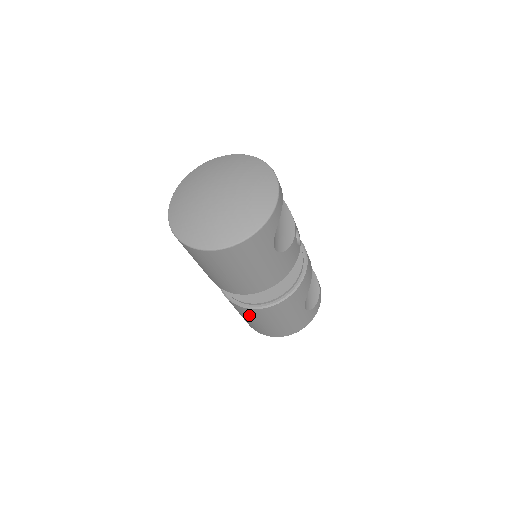
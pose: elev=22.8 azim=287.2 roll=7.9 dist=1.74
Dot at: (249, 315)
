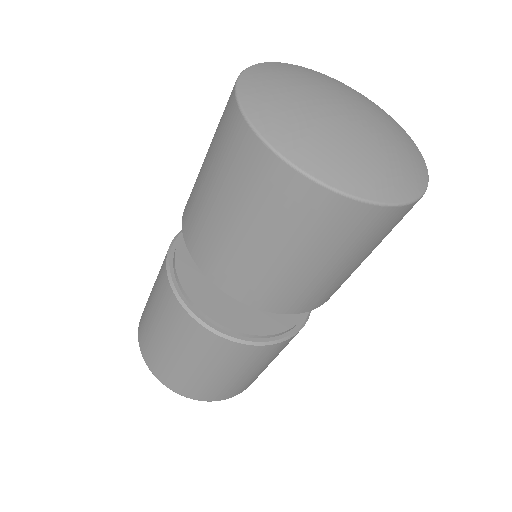
Dot at: (246, 362)
